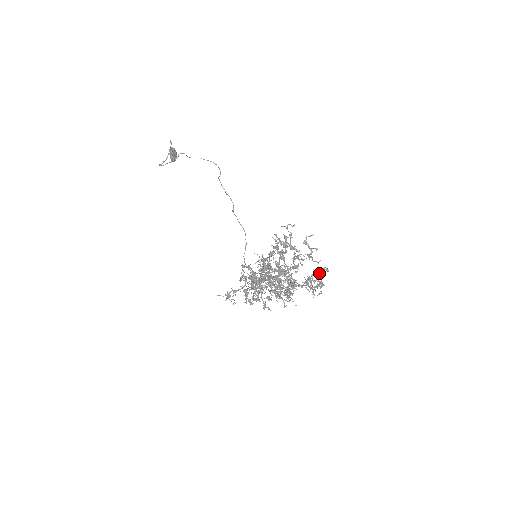
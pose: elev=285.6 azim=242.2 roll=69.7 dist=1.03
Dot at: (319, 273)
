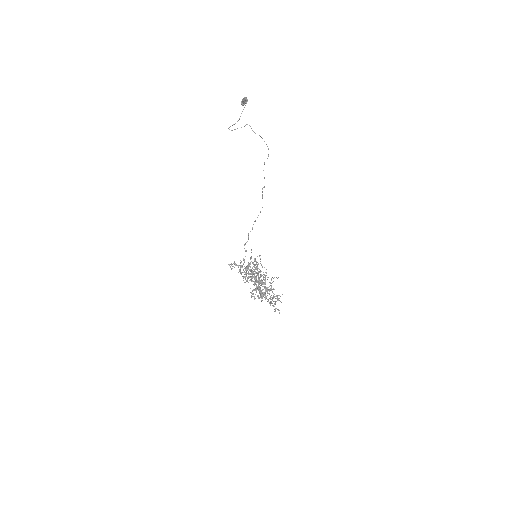
Dot at: (276, 308)
